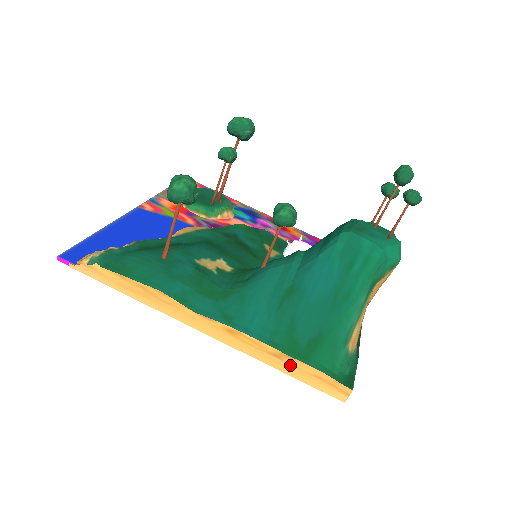
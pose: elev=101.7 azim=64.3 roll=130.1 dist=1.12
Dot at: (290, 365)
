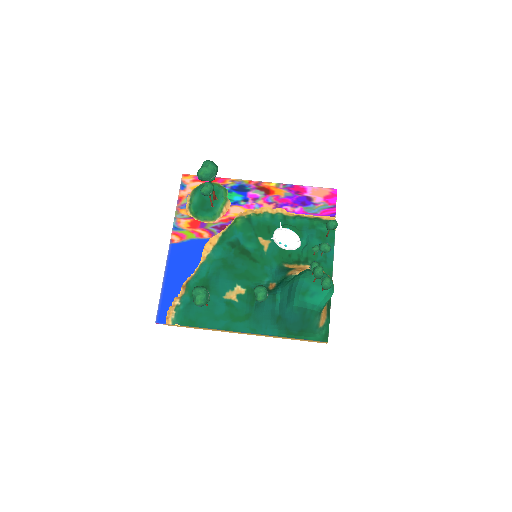
Dot at: (293, 339)
